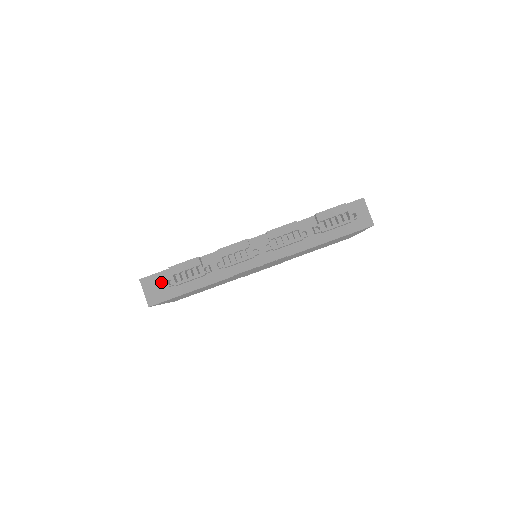
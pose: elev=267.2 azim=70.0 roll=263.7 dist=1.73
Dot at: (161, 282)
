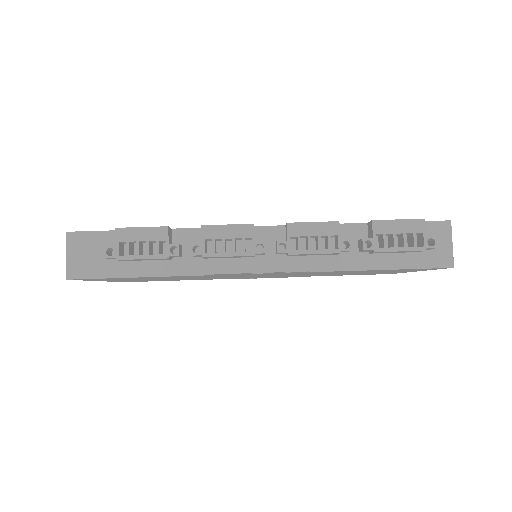
Dot at: (98, 247)
